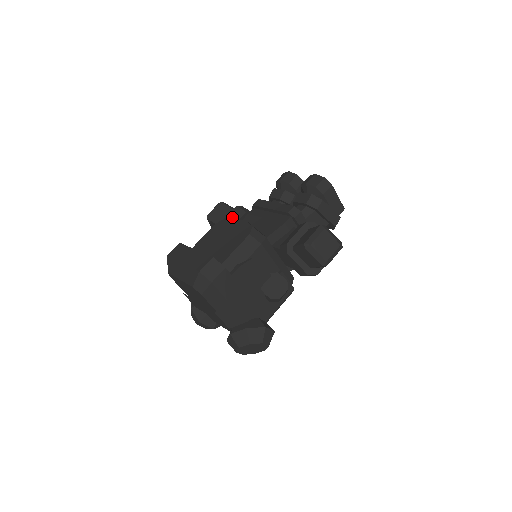
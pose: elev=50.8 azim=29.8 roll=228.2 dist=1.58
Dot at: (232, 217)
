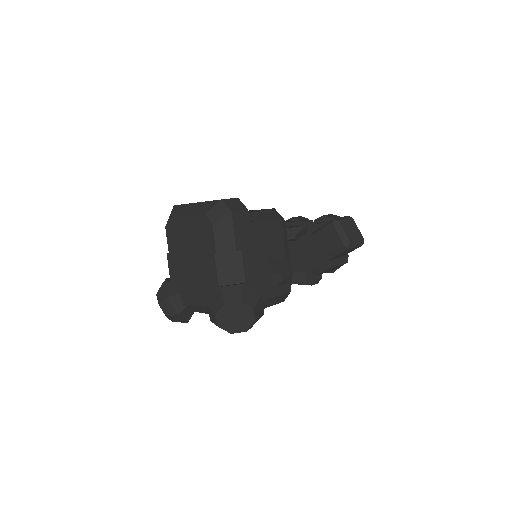
Dot at: occluded
